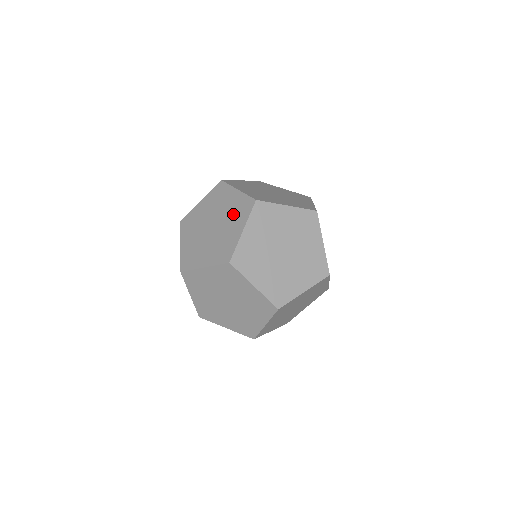
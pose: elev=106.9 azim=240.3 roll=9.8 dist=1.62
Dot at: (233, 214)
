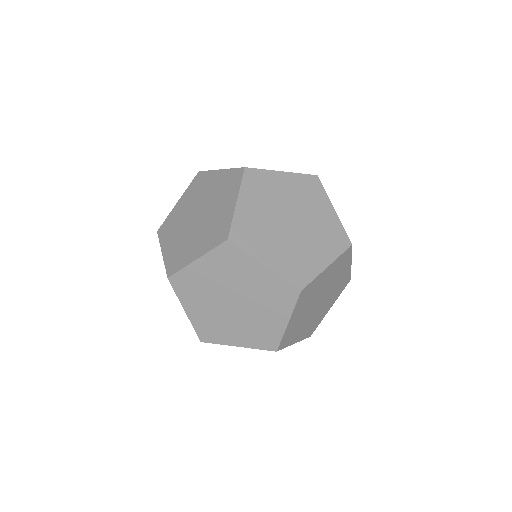
Dot at: (210, 227)
